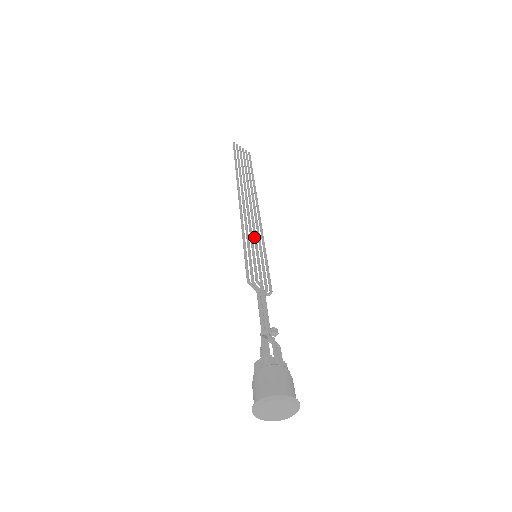
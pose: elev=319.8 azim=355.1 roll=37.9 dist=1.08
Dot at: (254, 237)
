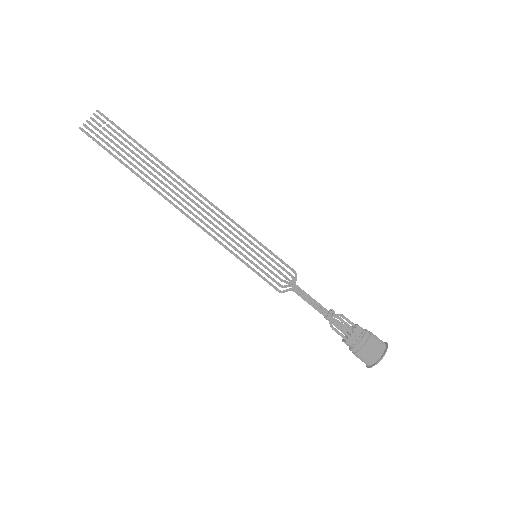
Dot at: occluded
